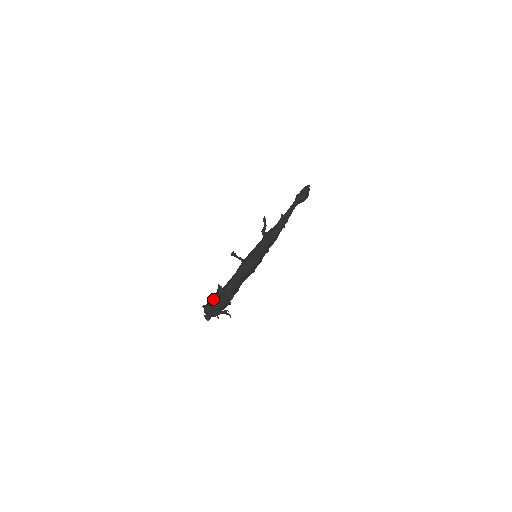
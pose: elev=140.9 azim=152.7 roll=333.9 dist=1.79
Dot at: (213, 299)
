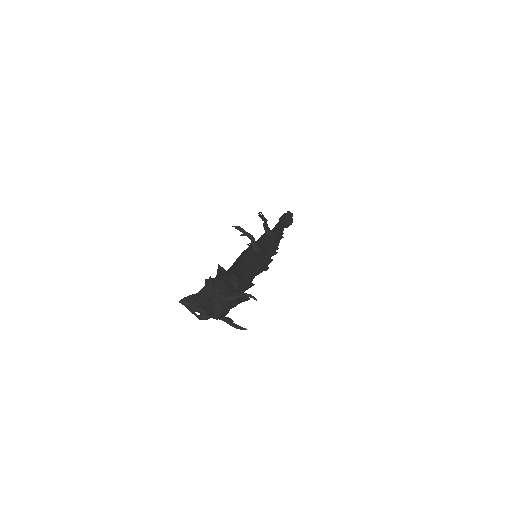
Dot at: occluded
